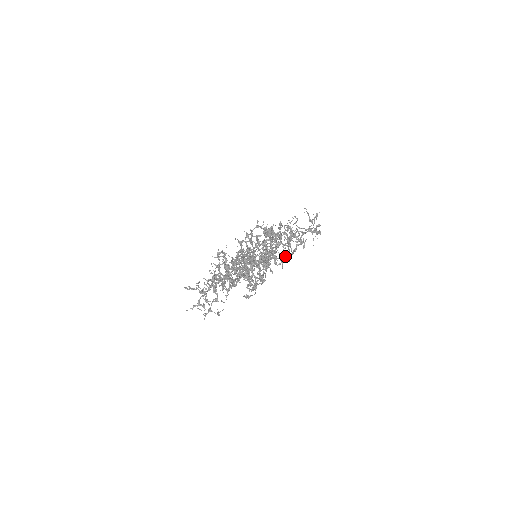
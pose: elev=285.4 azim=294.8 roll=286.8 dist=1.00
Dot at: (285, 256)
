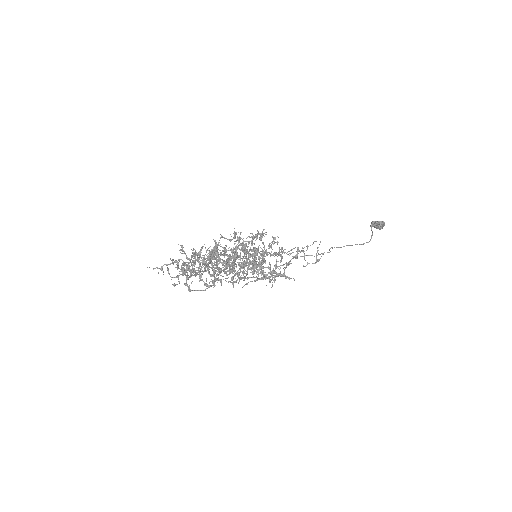
Dot at: (236, 280)
